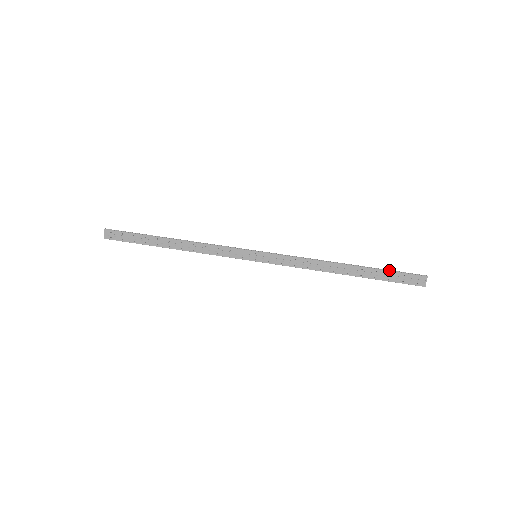
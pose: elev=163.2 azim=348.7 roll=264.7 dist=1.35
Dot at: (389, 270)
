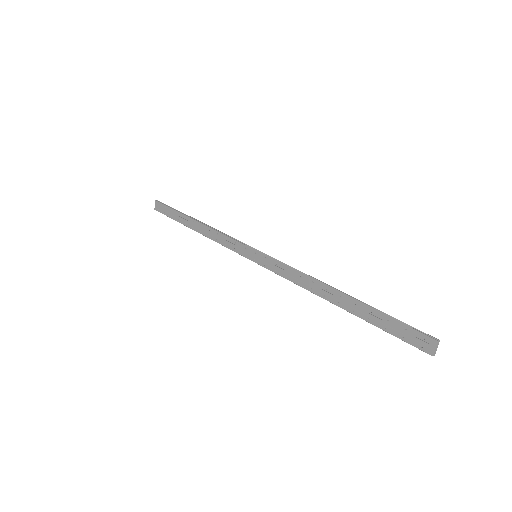
Dot at: (389, 315)
